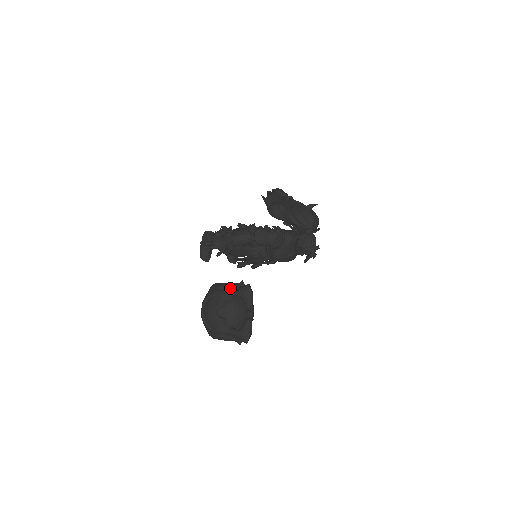
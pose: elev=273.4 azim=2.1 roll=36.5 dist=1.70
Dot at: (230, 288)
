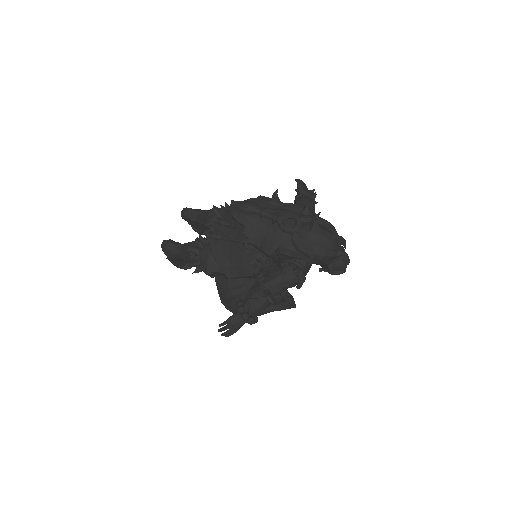
Dot at: (244, 284)
